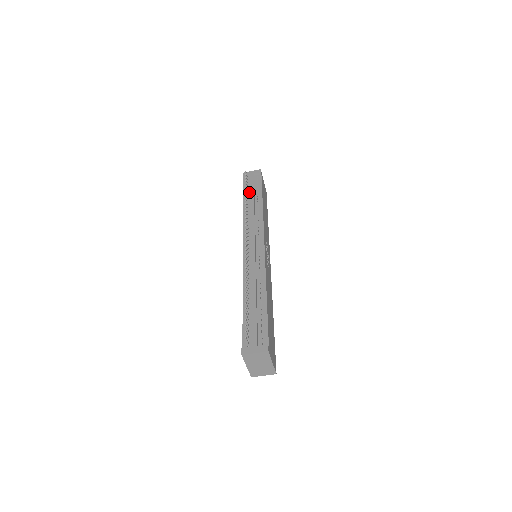
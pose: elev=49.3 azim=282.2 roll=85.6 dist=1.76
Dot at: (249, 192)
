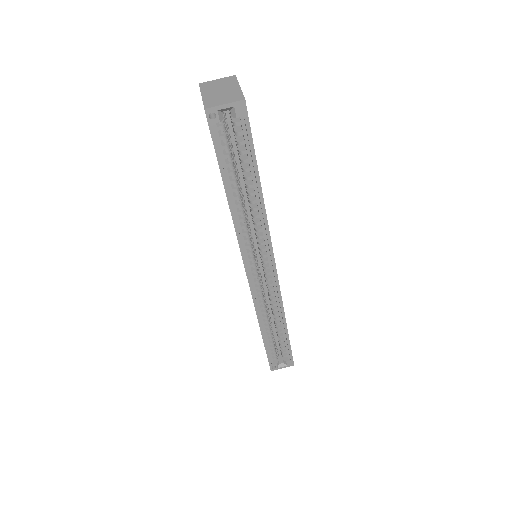
Dot at: occluded
